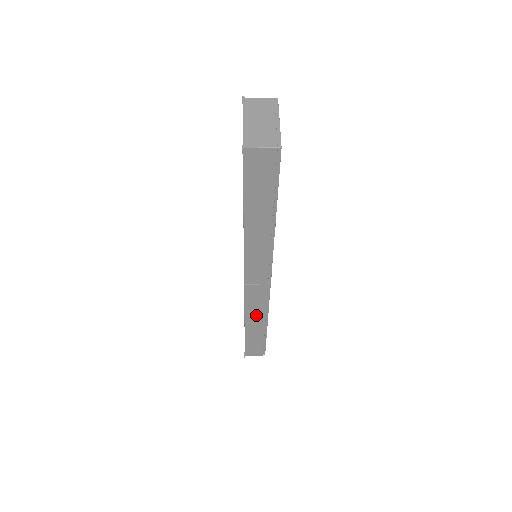
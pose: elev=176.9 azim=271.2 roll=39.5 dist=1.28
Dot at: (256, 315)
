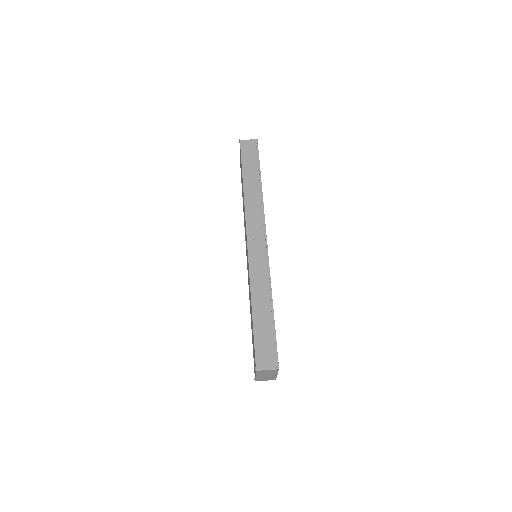
Dot at: occluded
